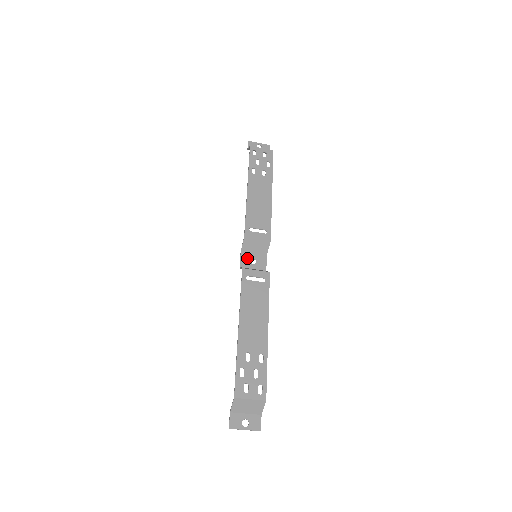
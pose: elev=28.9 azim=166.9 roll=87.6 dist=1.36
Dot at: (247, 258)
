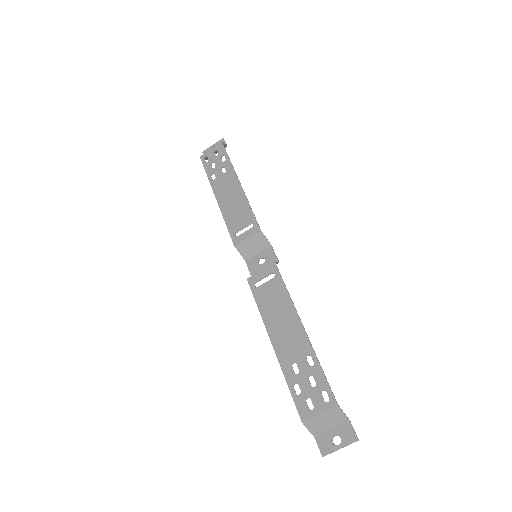
Dot at: (254, 263)
